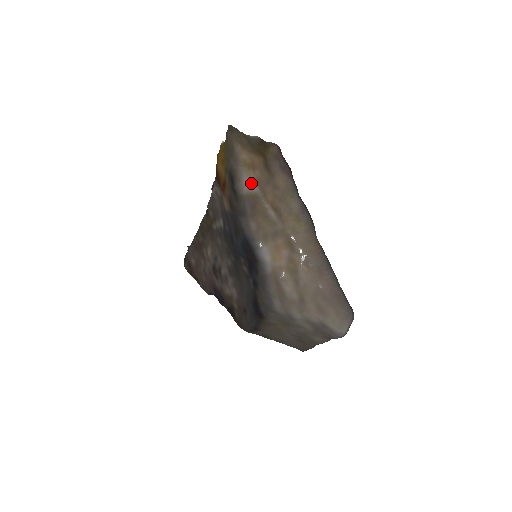
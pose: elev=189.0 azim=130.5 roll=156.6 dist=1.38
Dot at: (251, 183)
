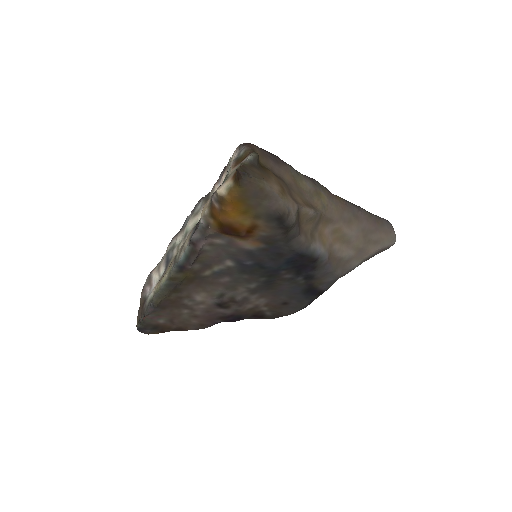
Dot at: (293, 205)
